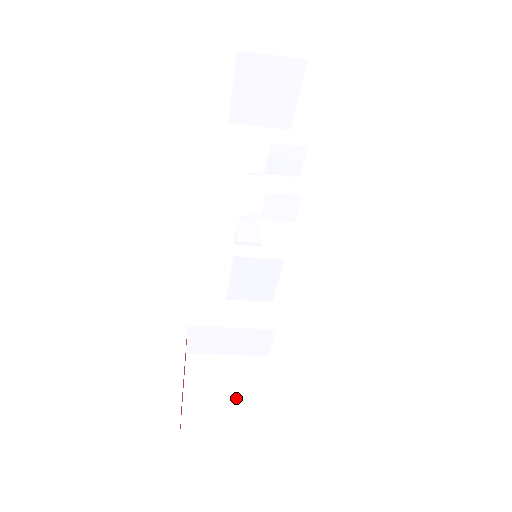
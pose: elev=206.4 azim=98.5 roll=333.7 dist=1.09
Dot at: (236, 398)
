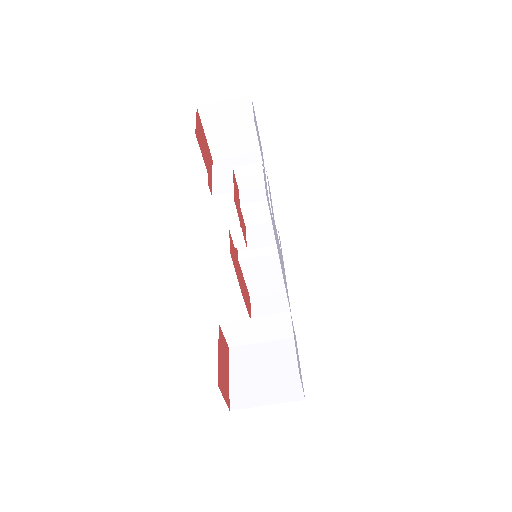
Dot at: (272, 374)
